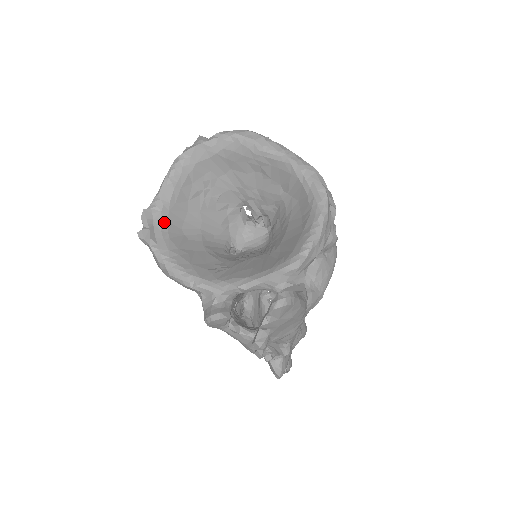
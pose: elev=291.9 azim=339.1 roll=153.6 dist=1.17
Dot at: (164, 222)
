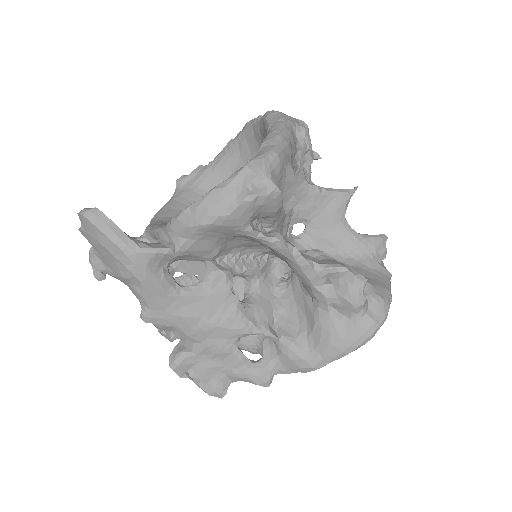
Dot at: (202, 179)
